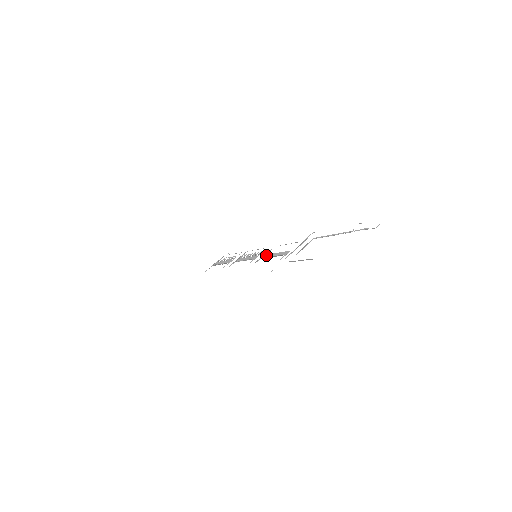
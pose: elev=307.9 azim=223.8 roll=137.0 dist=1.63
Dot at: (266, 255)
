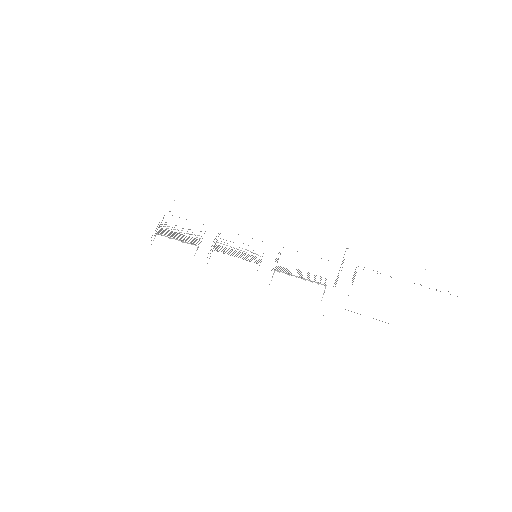
Dot at: occluded
